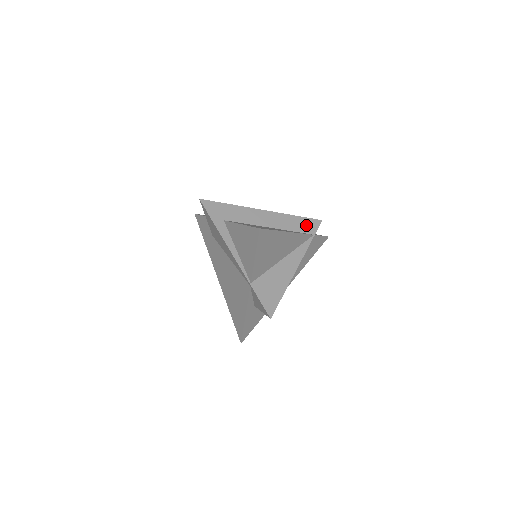
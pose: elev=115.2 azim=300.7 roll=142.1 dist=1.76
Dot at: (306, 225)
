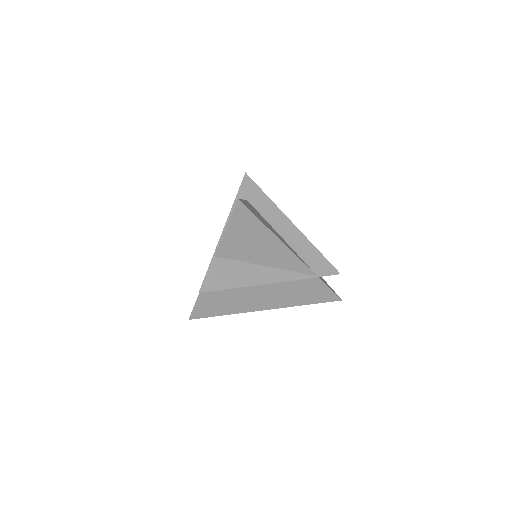
Dot at: (319, 263)
